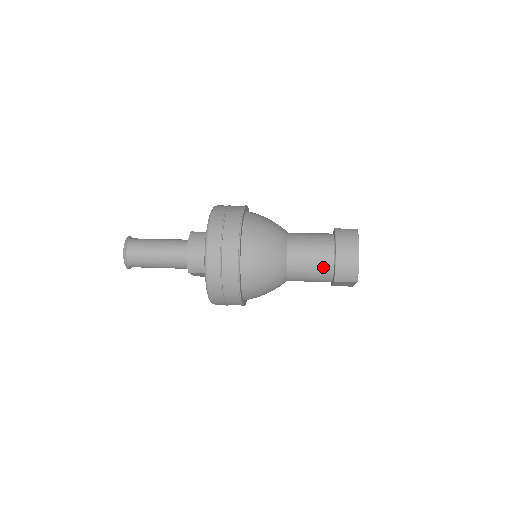
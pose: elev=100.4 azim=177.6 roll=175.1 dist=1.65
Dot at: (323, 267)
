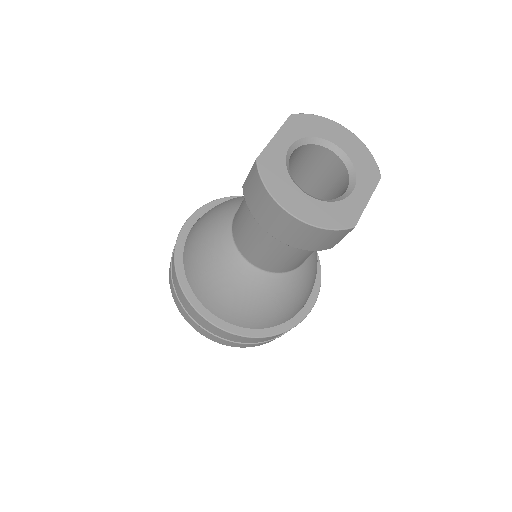
Dot at: occluded
